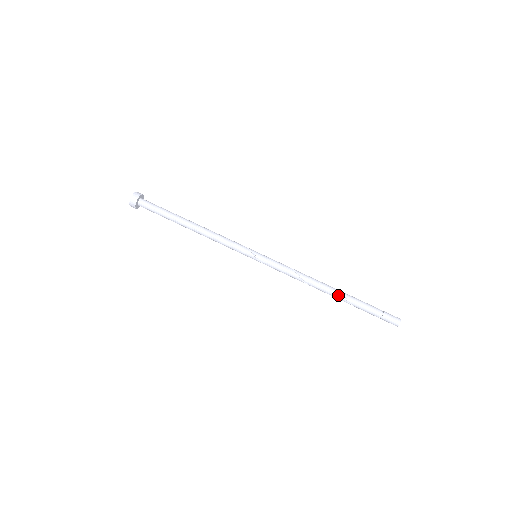
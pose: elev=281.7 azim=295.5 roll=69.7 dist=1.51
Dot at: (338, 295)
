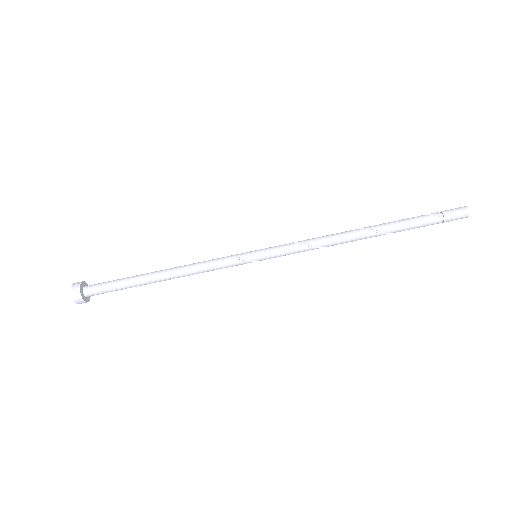
Dot at: occluded
